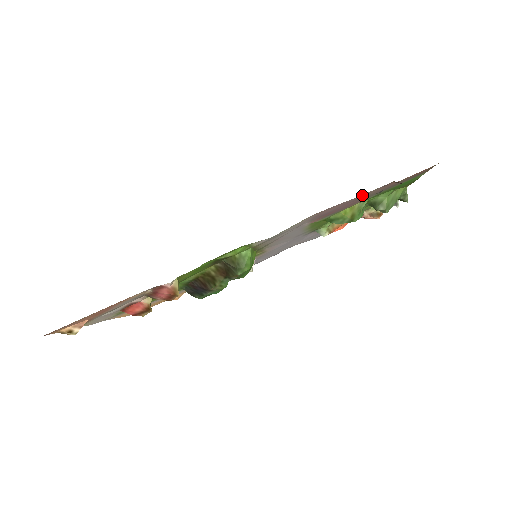
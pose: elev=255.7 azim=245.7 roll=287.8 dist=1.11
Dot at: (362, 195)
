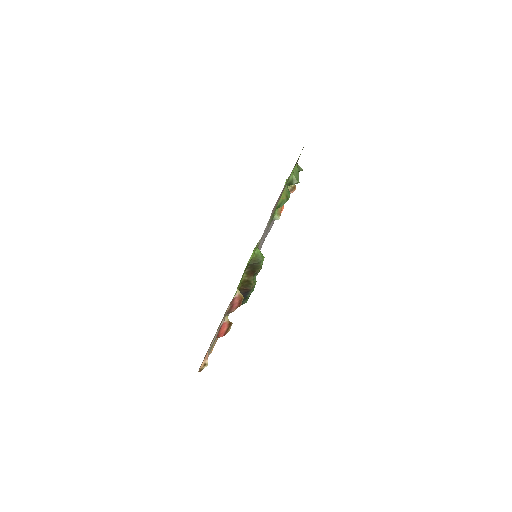
Dot at: occluded
